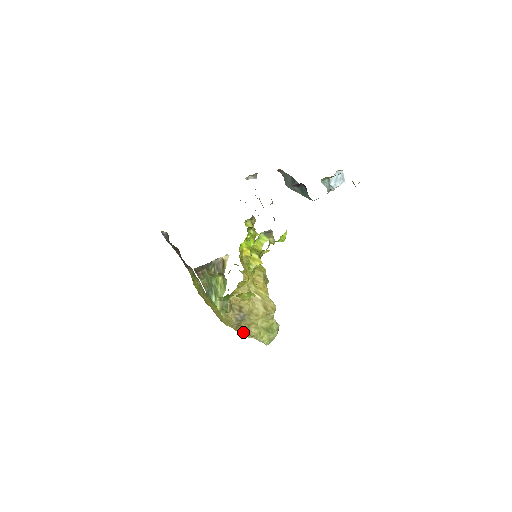
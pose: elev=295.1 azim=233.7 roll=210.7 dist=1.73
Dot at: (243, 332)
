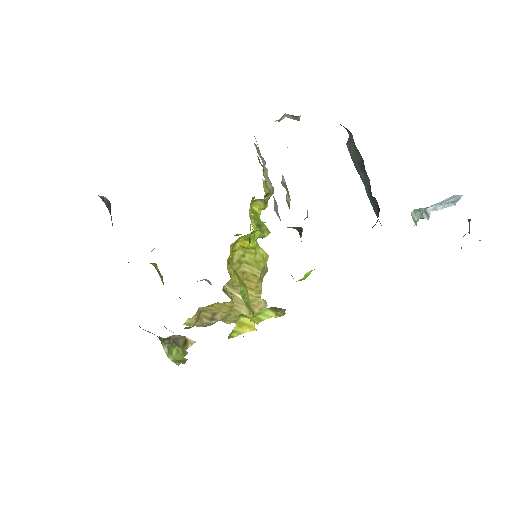
Dot at: occluded
